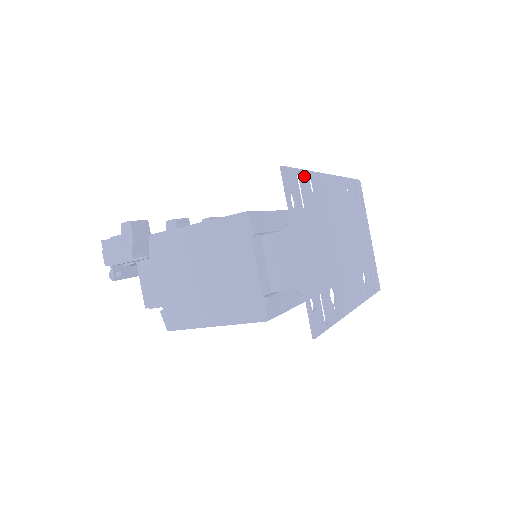
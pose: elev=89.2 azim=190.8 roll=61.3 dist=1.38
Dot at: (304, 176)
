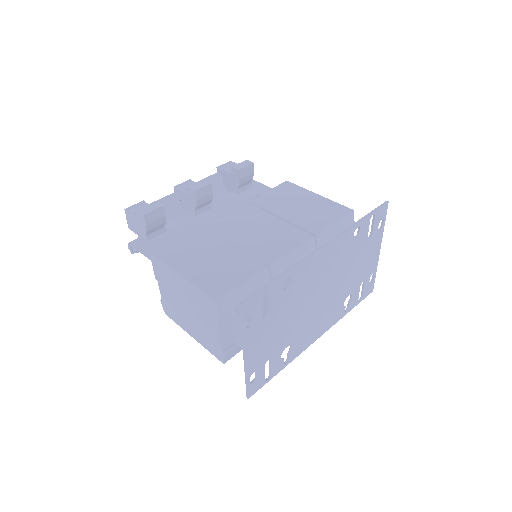
Dot at: (275, 285)
